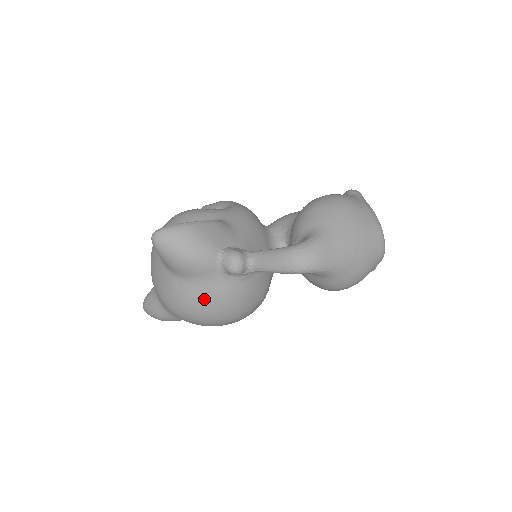
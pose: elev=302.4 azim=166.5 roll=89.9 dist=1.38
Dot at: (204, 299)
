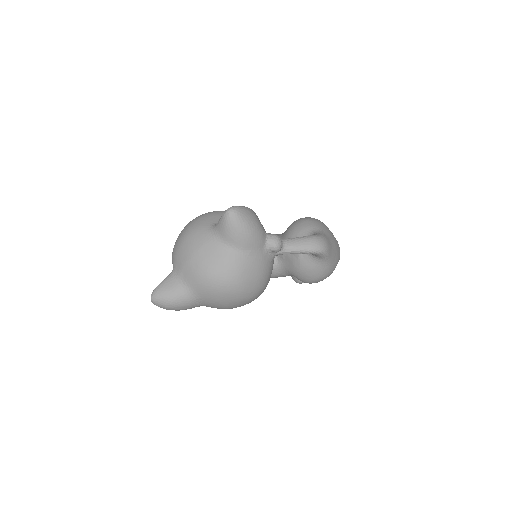
Dot at: (249, 270)
